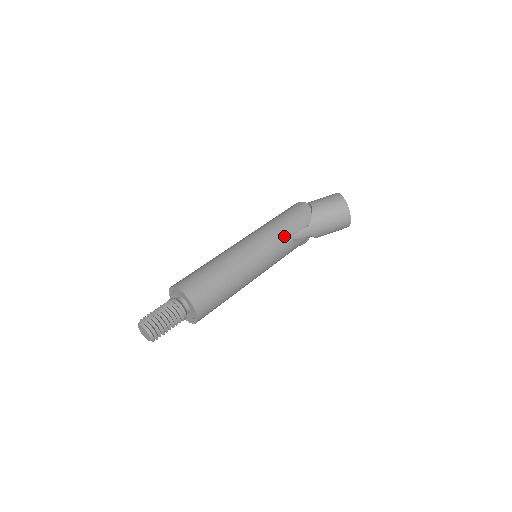
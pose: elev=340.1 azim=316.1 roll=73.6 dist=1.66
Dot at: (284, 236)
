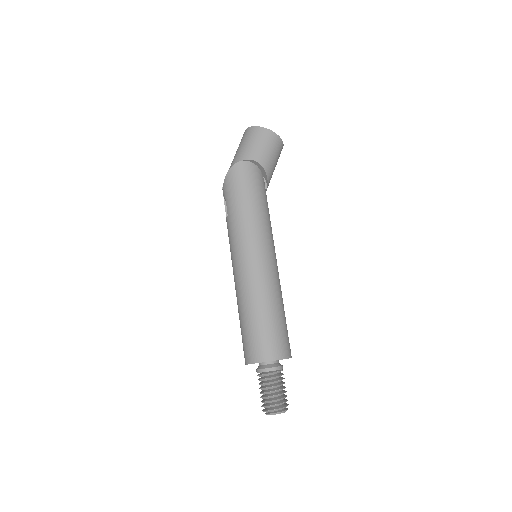
Dot at: (269, 220)
